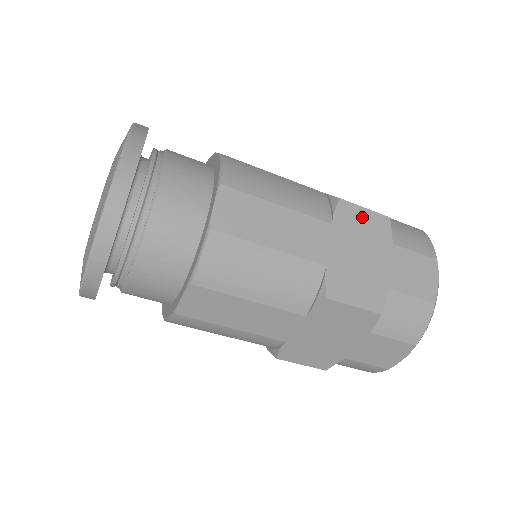
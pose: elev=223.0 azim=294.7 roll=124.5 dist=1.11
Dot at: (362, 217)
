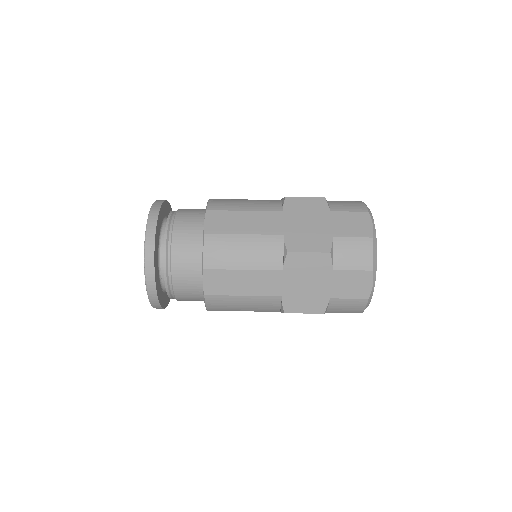
Dot at: occluded
